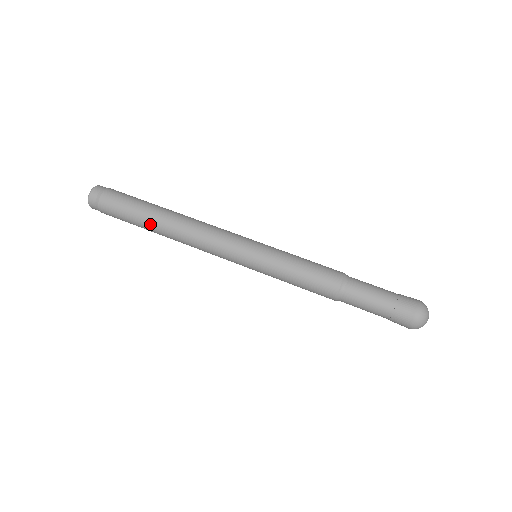
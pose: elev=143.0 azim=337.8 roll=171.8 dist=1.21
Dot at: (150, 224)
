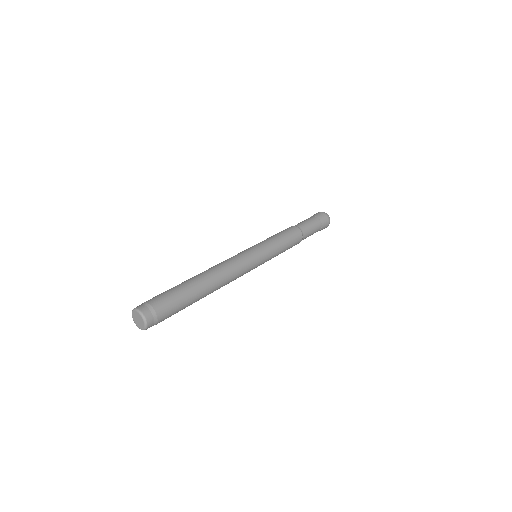
Dot at: occluded
